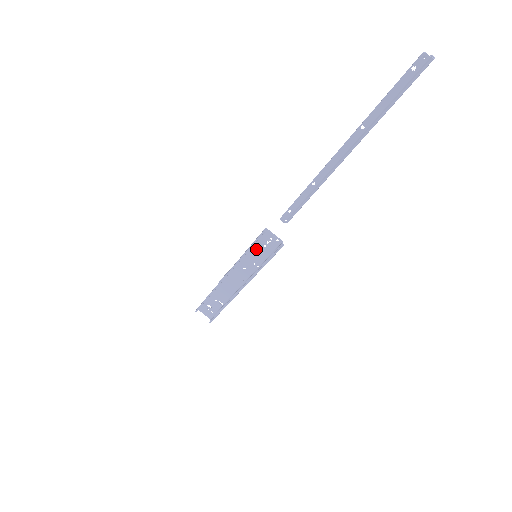
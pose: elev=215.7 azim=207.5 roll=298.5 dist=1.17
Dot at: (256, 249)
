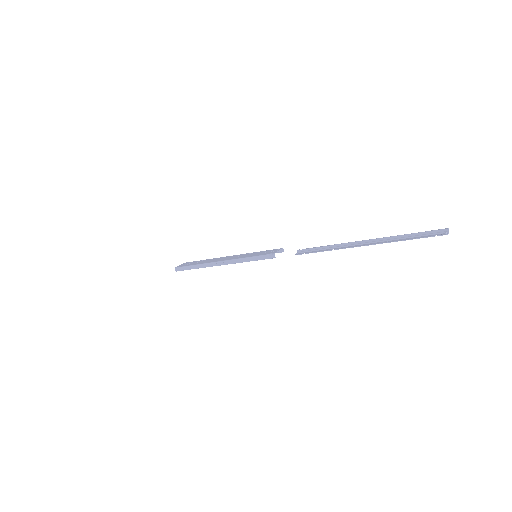
Dot at: (257, 255)
